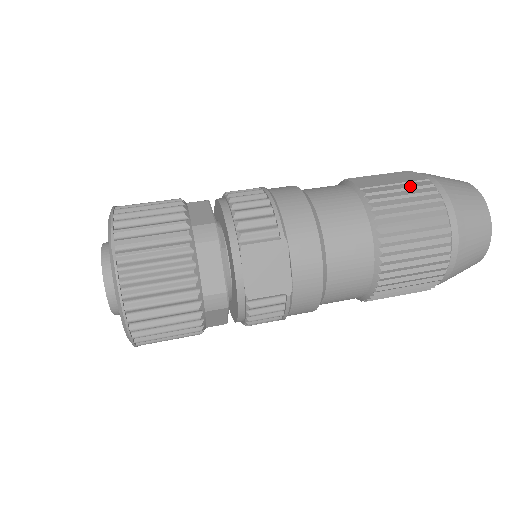
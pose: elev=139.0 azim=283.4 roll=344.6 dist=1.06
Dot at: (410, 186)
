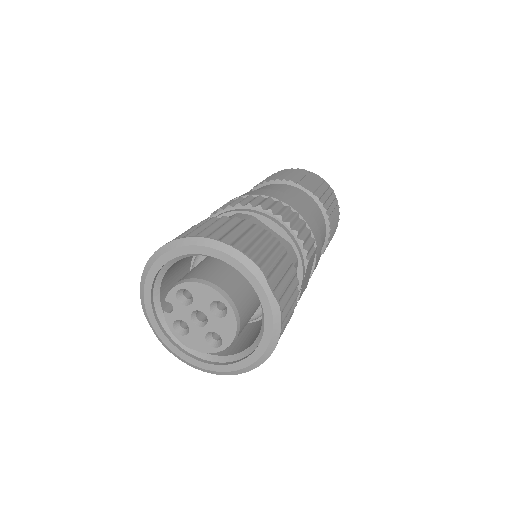
Dot at: (326, 188)
